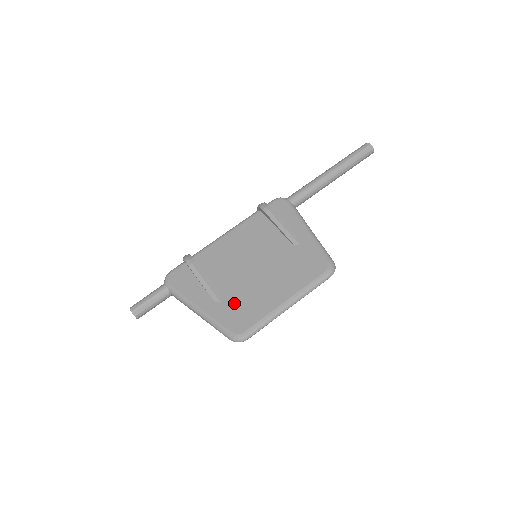
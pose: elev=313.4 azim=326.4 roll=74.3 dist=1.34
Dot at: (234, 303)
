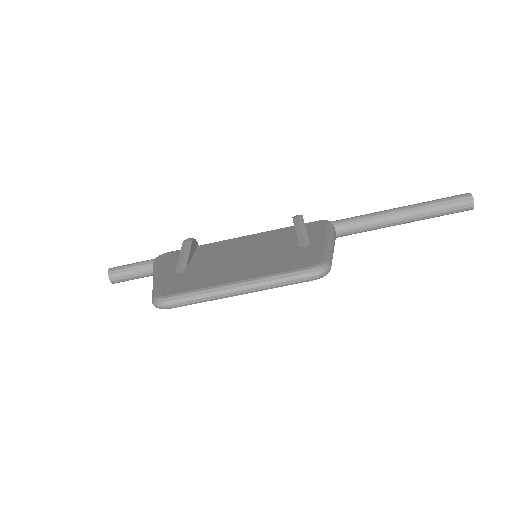
Dot at: (189, 275)
